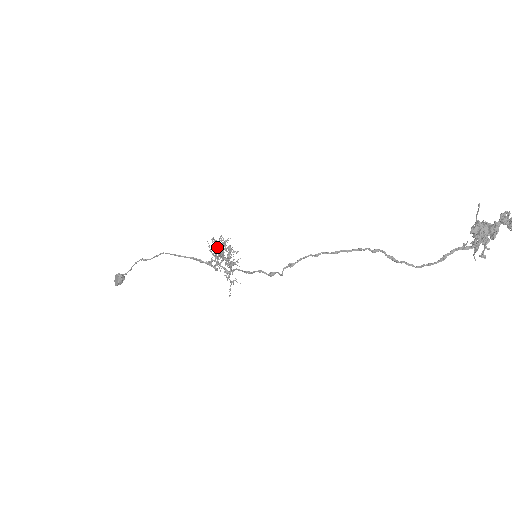
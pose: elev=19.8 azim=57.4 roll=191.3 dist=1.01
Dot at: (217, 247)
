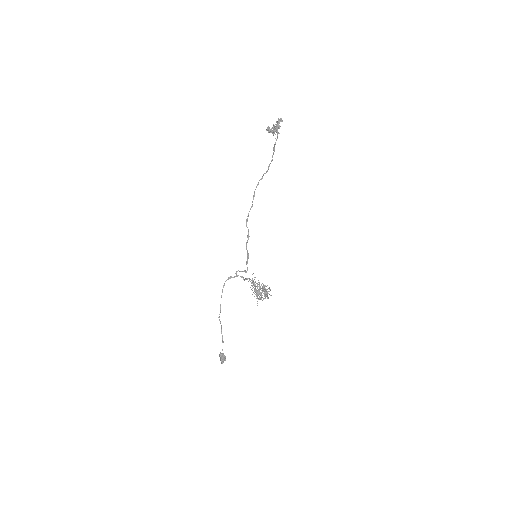
Dot at: (258, 293)
